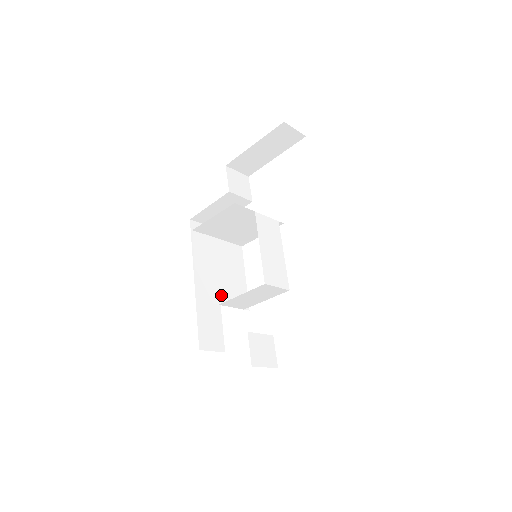
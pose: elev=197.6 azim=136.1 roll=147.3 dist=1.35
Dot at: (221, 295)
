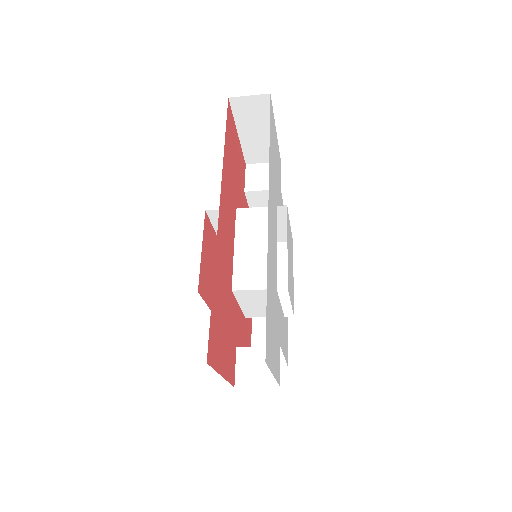
Dot at: occluded
